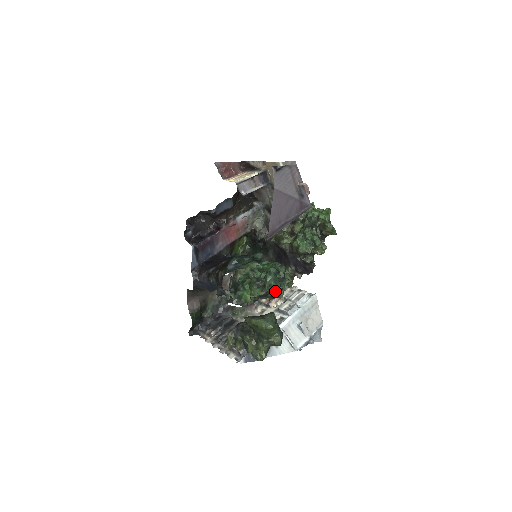
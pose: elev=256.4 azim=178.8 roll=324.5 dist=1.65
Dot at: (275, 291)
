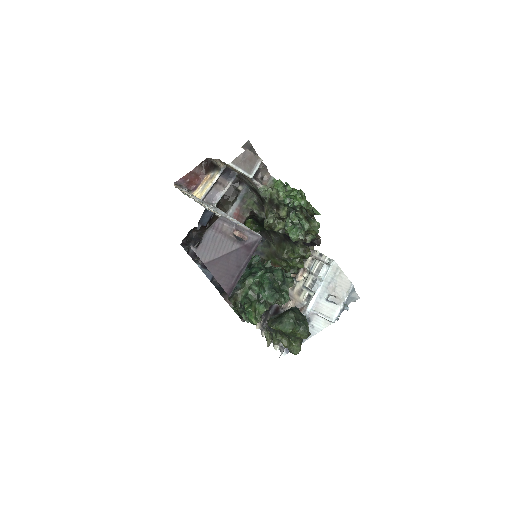
Dot at: (278, 301)
